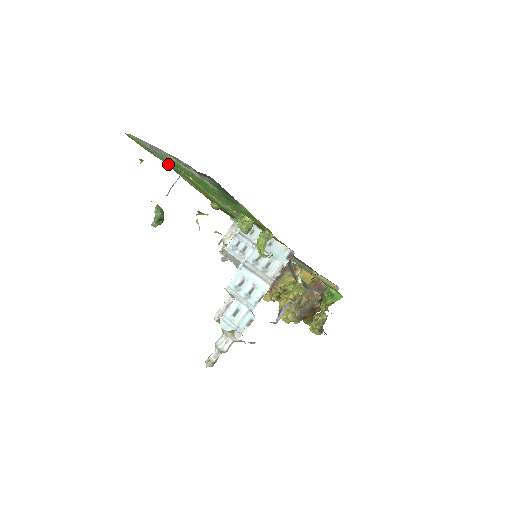
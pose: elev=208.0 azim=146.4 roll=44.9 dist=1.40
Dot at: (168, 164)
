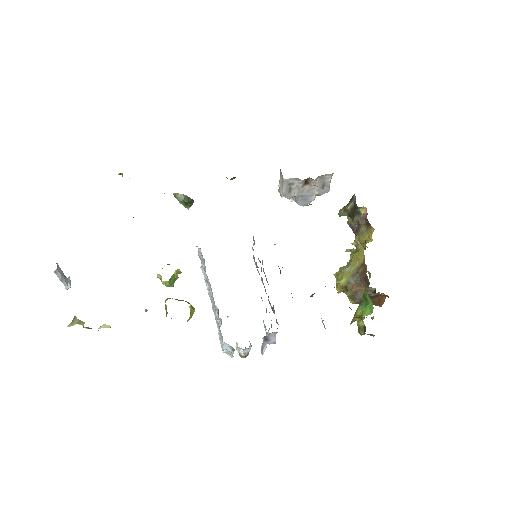
Dot at: occluded
